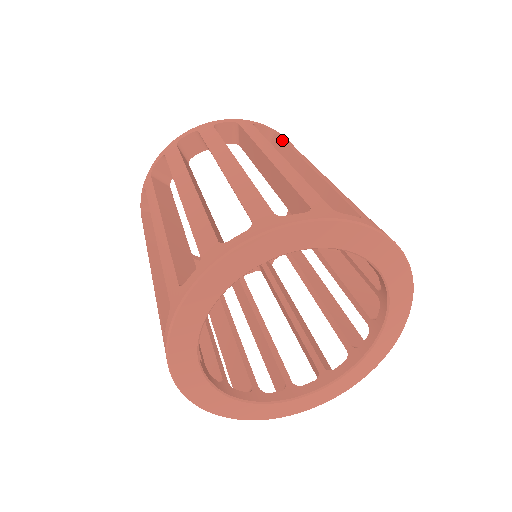
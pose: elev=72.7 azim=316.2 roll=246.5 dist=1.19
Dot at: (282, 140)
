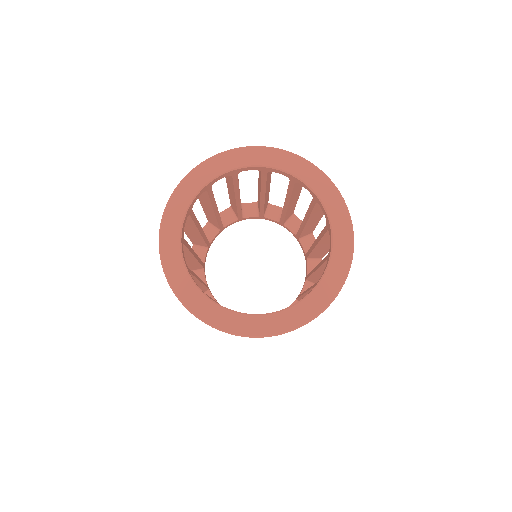
Dot at: occluded
